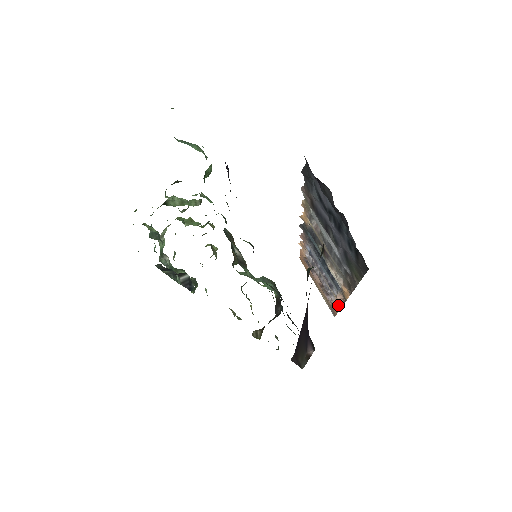
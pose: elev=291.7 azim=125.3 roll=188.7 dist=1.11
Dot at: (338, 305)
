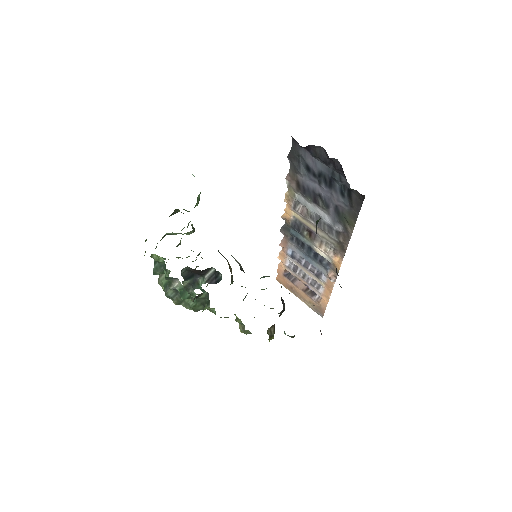
Dot at: (327, 293)
